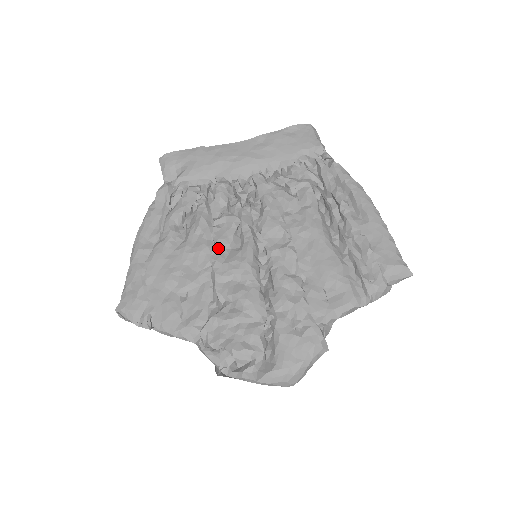
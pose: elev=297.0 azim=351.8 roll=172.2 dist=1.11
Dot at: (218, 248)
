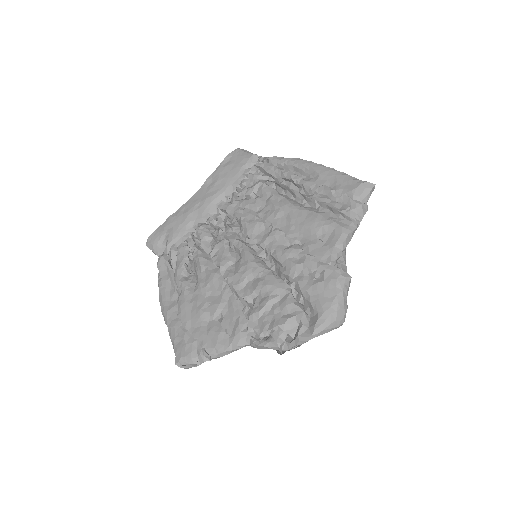
Dot at: (224, 269)
